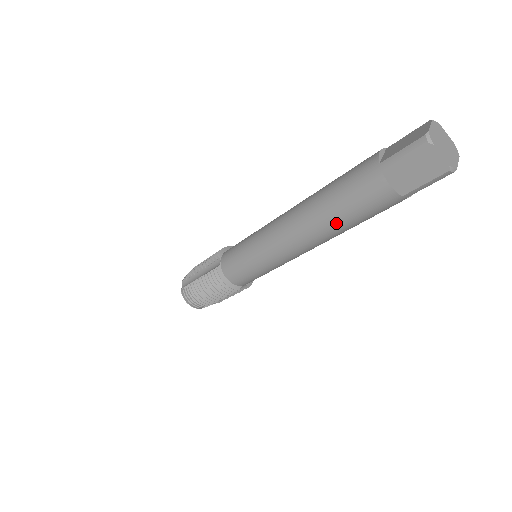
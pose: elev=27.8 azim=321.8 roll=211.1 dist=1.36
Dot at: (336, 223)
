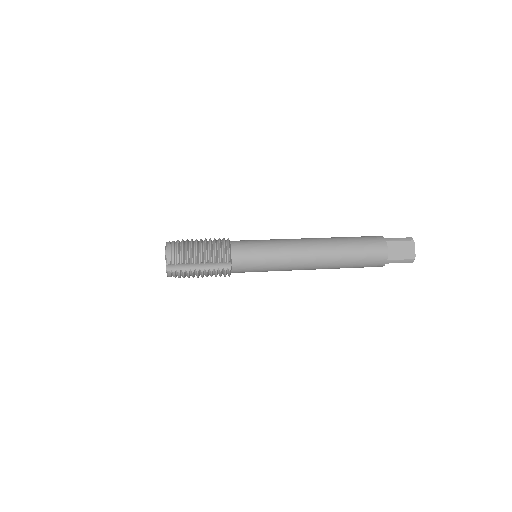
Dot at: occluded
